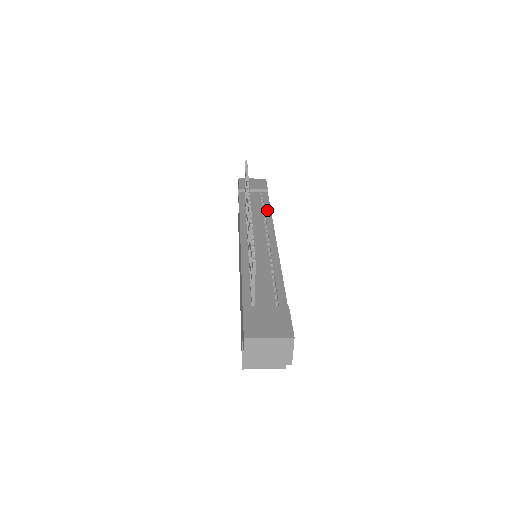
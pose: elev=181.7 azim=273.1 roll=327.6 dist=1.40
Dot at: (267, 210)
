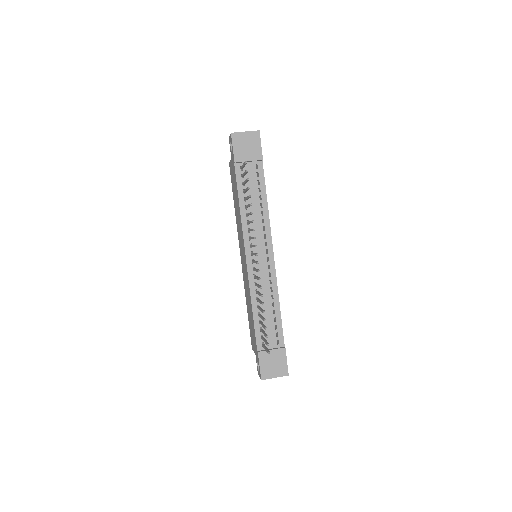
Dot at: (264, 203)
